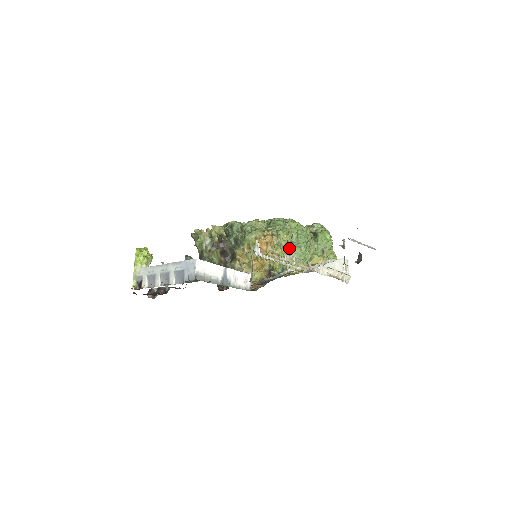
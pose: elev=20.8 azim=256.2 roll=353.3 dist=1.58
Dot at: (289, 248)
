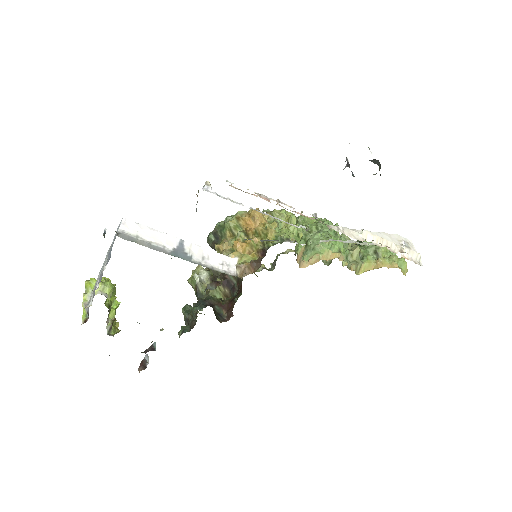
Dot at: (293, 224)
